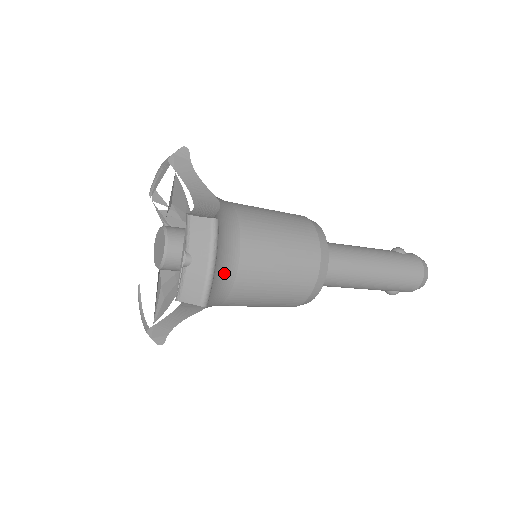
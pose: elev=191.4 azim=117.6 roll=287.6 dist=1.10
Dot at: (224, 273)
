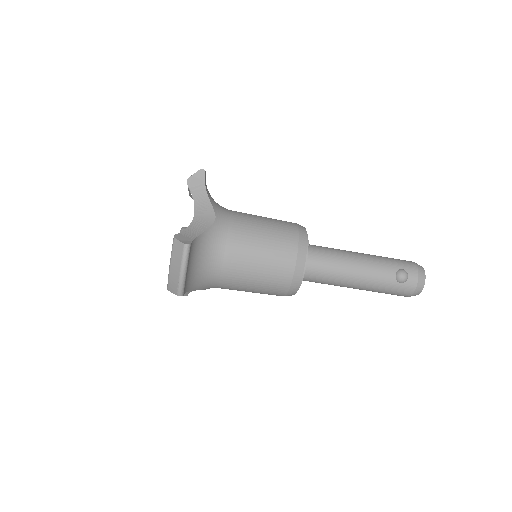
Dot at: occluded
